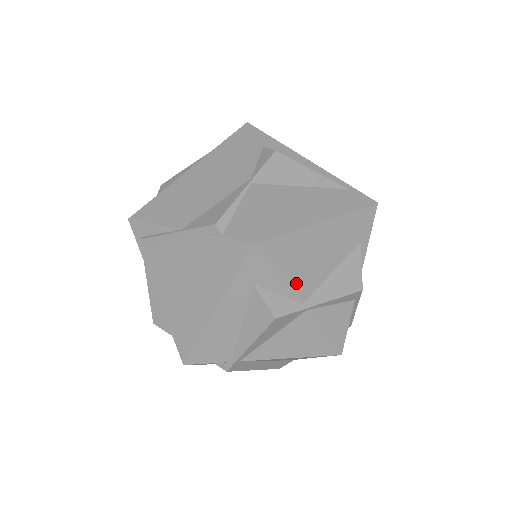
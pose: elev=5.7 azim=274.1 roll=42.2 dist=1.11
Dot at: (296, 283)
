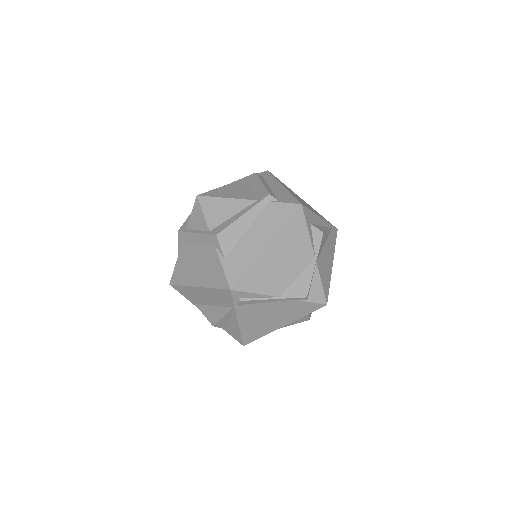
Dot at: occluded
